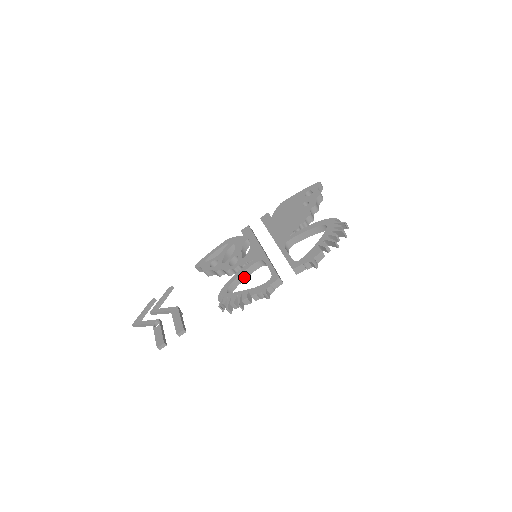
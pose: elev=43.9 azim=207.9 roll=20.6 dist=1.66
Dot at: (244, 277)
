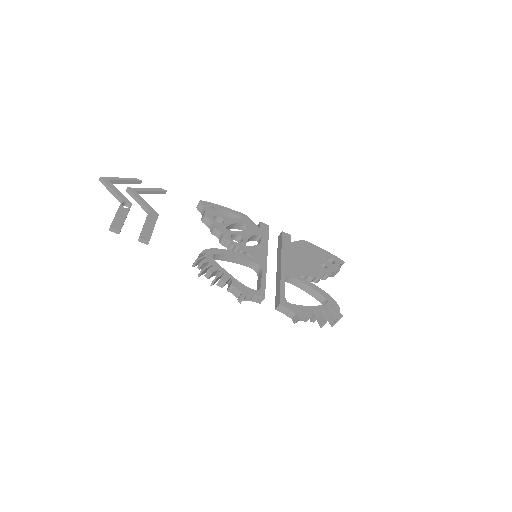
Dot at: (233, 260)
